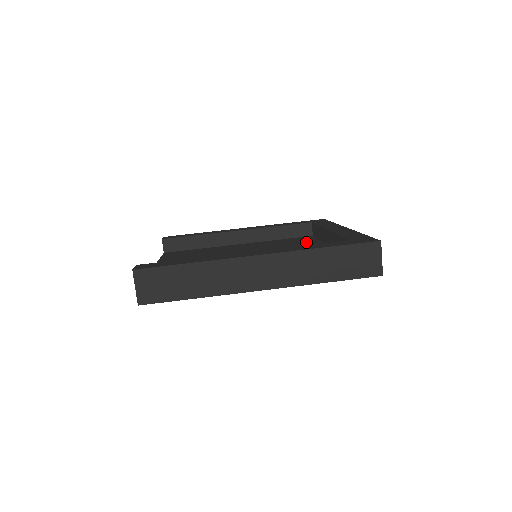
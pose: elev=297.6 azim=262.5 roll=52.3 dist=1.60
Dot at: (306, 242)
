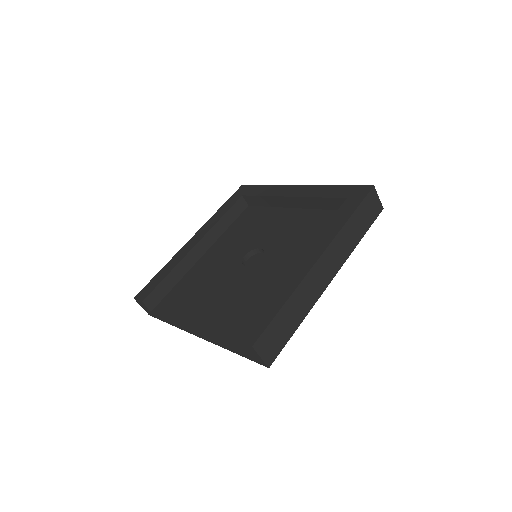
Dot at: (264, 216)
